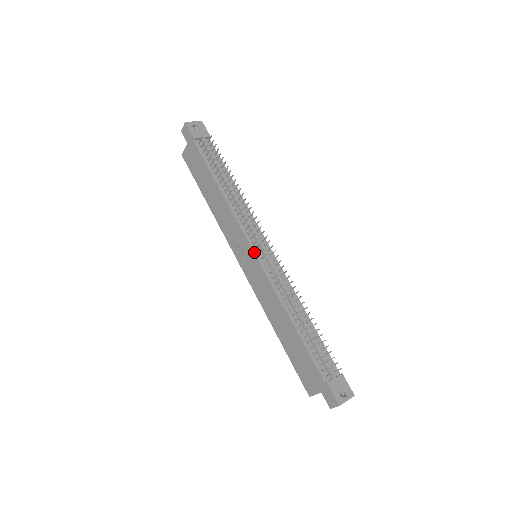
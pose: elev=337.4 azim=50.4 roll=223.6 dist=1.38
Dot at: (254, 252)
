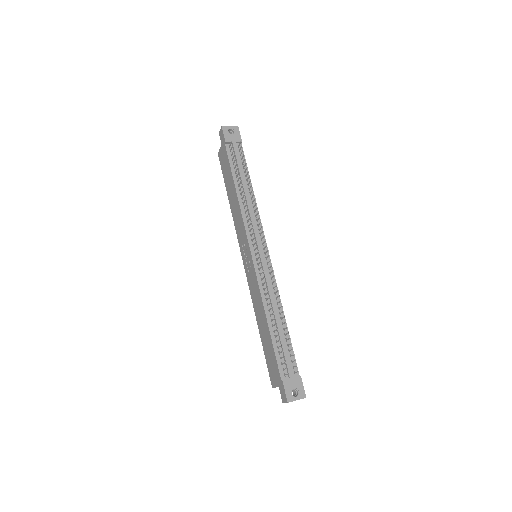
Dot at: (251, 253)
